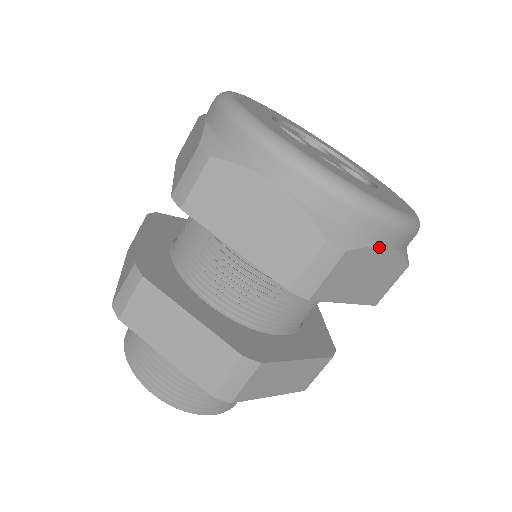
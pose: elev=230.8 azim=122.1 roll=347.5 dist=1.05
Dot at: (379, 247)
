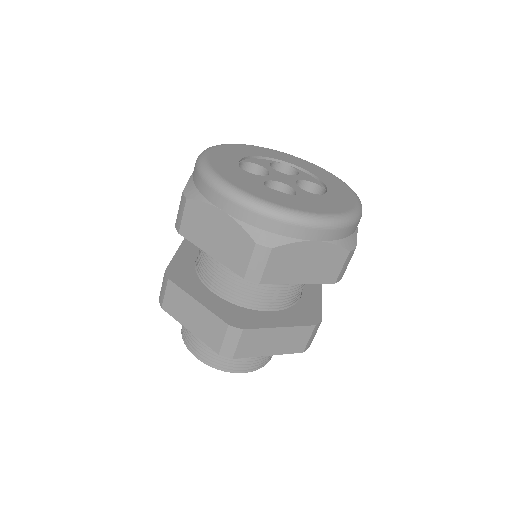
Dot at: (304, 242)
